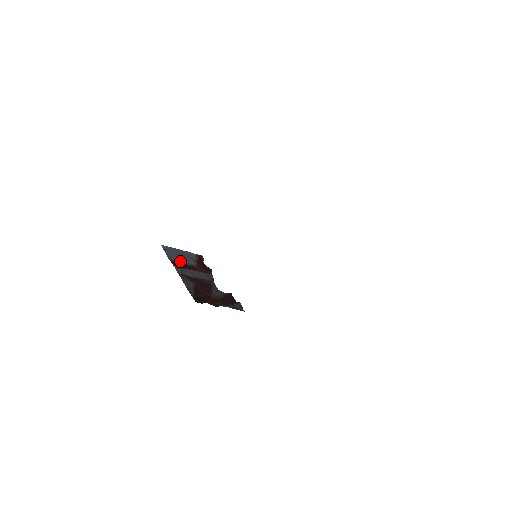
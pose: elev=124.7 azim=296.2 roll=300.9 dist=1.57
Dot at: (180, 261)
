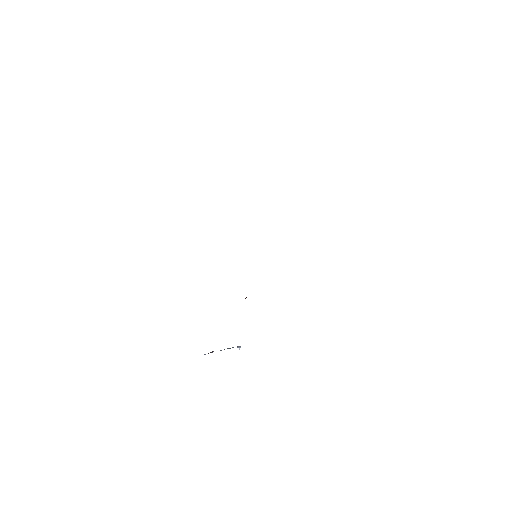
Dot at: occluded
